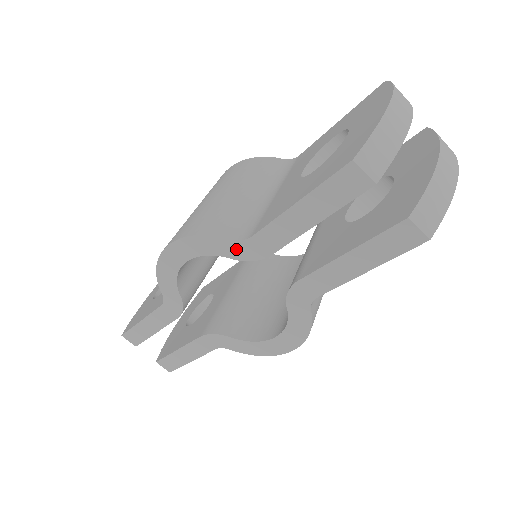
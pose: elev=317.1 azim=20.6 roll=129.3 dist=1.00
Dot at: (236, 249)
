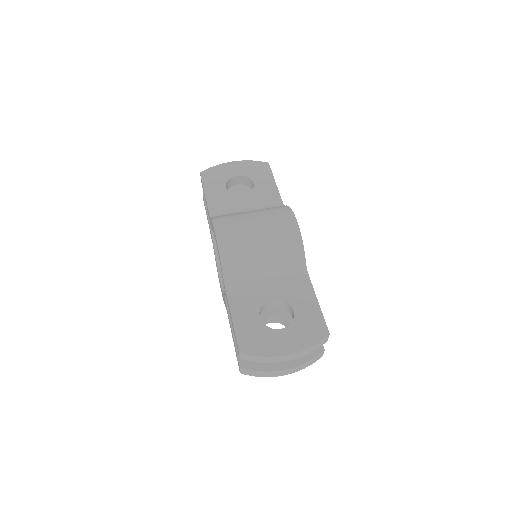
Dot at: occluded
